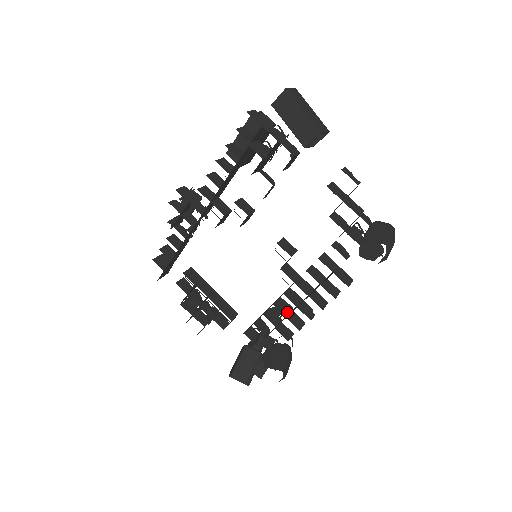
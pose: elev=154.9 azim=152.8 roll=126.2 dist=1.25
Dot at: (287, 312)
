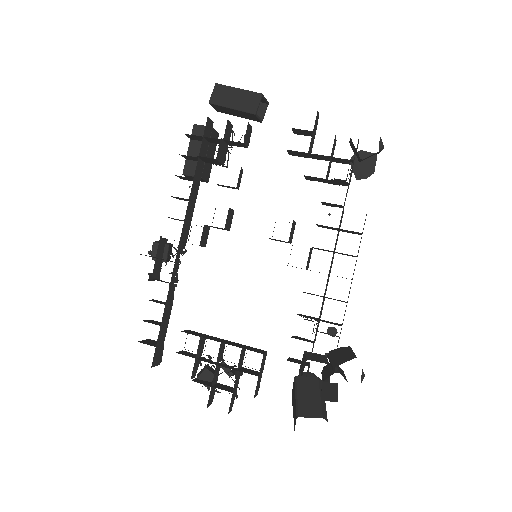
Dot at: (321, 296)
